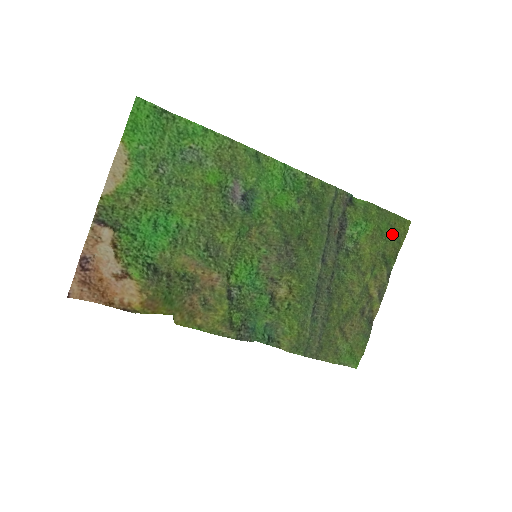
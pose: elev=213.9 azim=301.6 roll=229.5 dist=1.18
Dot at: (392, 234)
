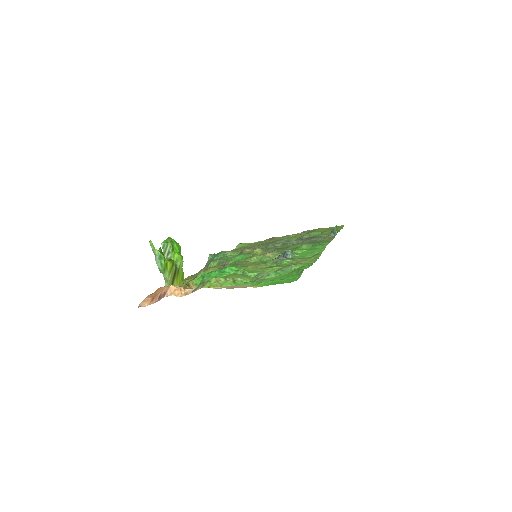
Dot at: (329, 230)
